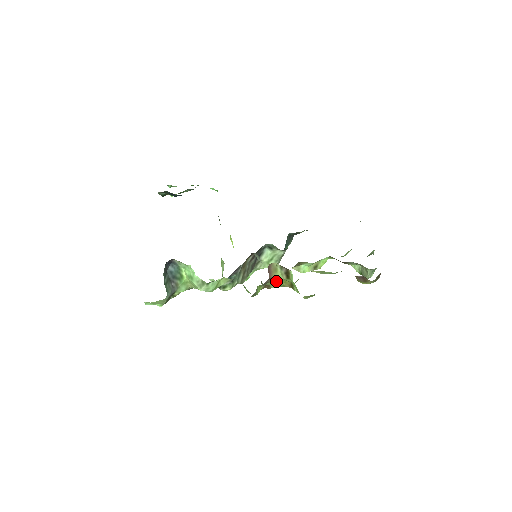
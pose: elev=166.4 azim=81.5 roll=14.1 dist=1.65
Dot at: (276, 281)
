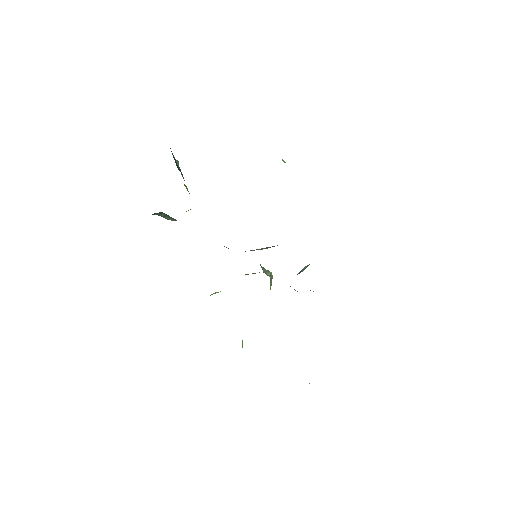
Dot at: occluded
